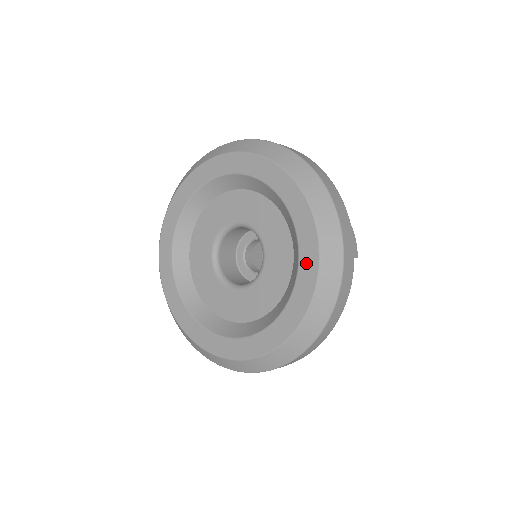
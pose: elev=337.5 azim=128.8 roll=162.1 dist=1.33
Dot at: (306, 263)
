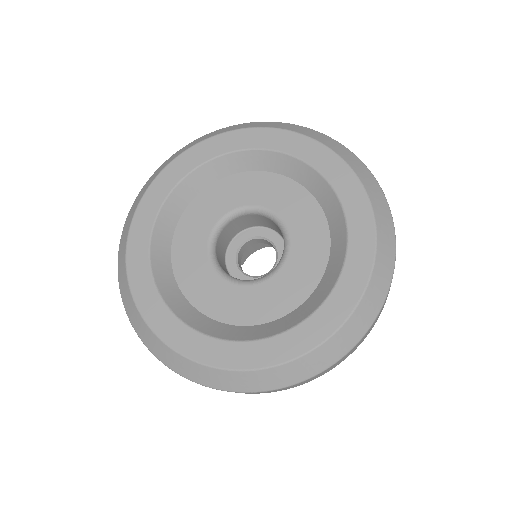
Dot at: (355, 210)
